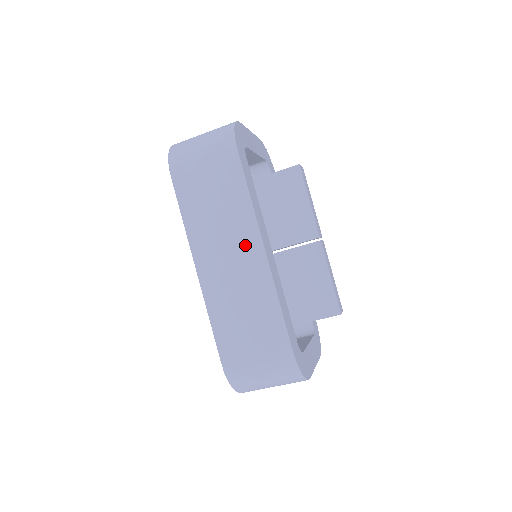
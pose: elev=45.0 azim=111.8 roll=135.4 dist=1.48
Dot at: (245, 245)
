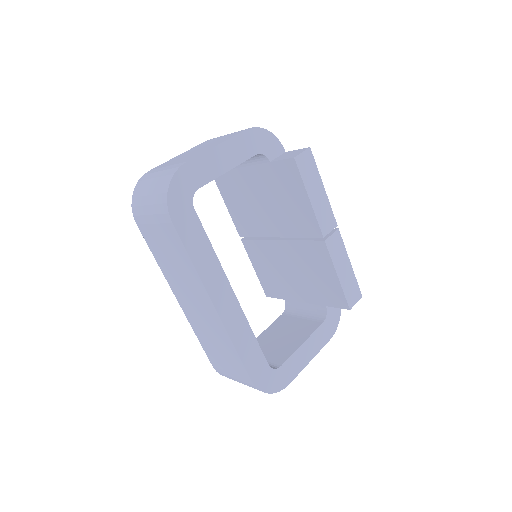
Dot at: (201, 298)
